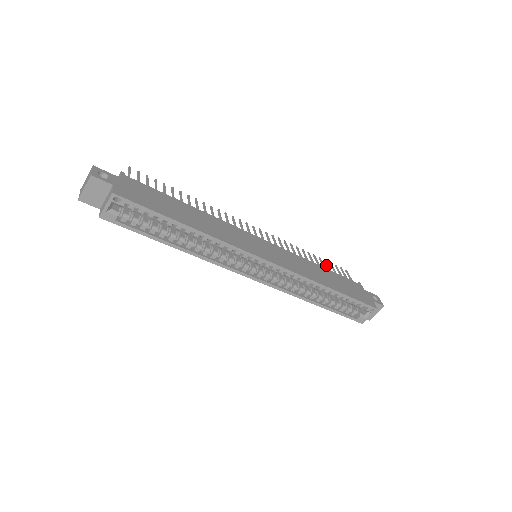
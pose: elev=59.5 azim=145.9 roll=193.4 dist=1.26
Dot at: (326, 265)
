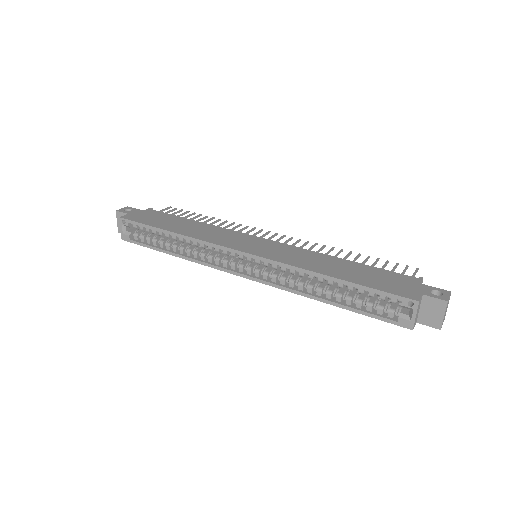
Dot at: (374, 263)
